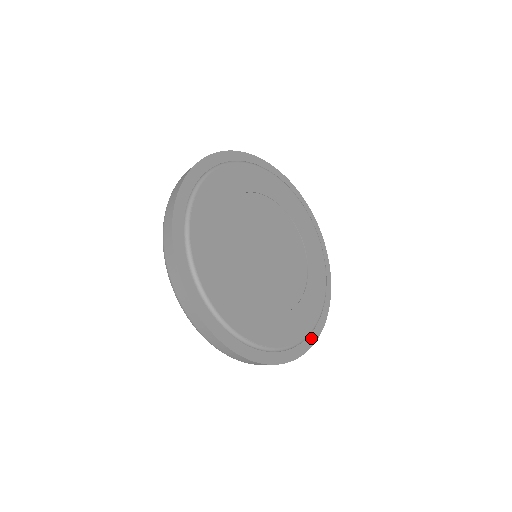
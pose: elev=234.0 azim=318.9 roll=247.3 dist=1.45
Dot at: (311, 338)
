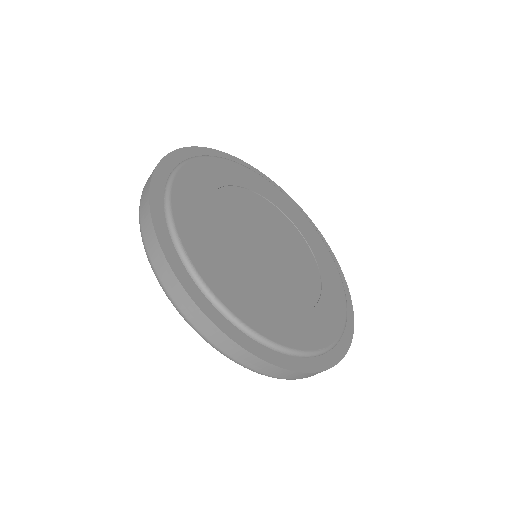
Dot at: (347, 302)
